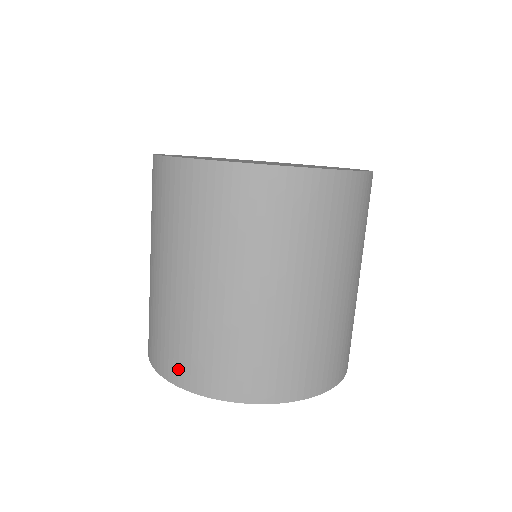
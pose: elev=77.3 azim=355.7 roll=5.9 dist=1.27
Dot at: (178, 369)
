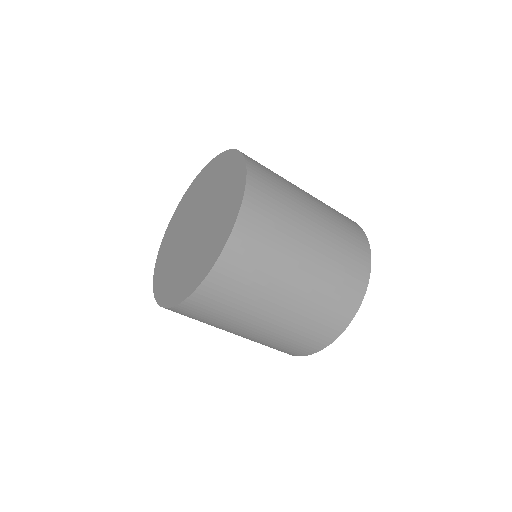
Dot at: occluded
